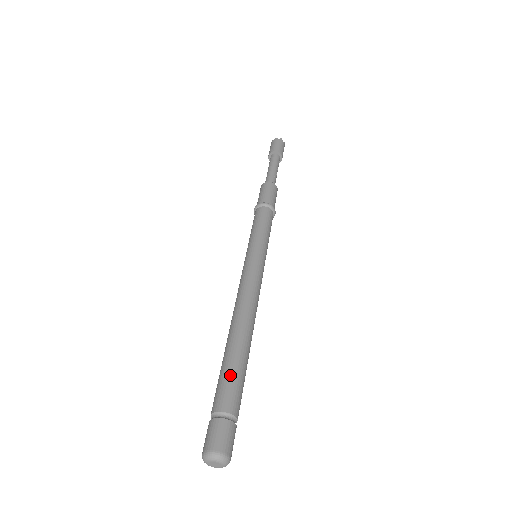
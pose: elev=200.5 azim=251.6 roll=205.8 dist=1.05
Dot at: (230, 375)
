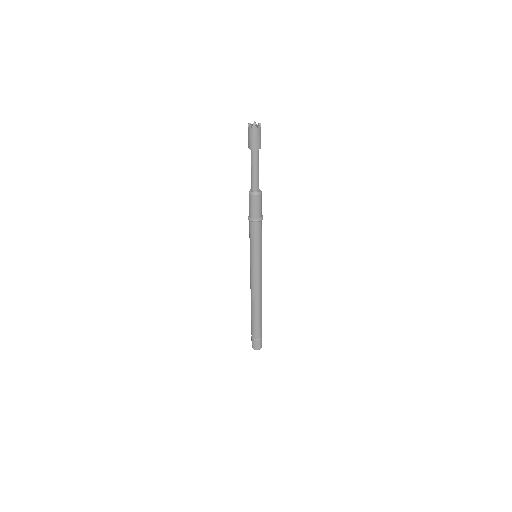
Dot at: (258, 326)
